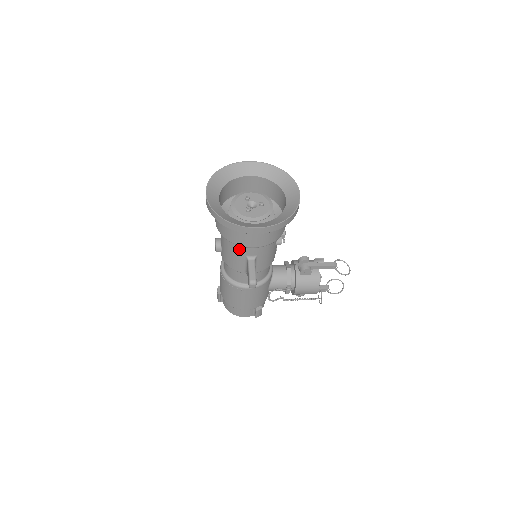
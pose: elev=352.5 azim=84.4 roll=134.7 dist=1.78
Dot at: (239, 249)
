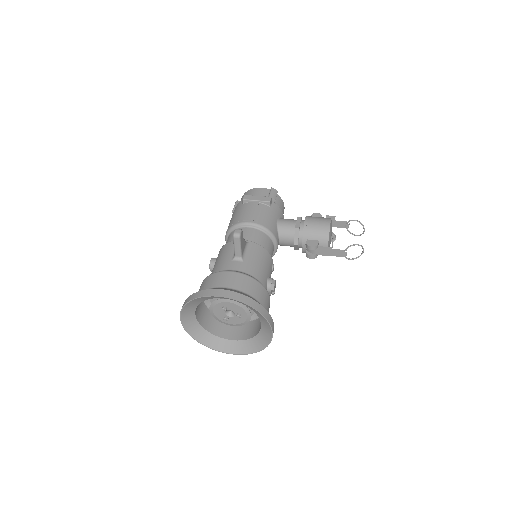
Dot at: occluded
